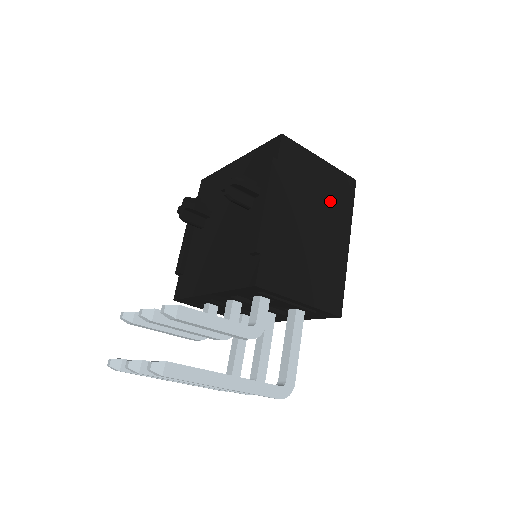
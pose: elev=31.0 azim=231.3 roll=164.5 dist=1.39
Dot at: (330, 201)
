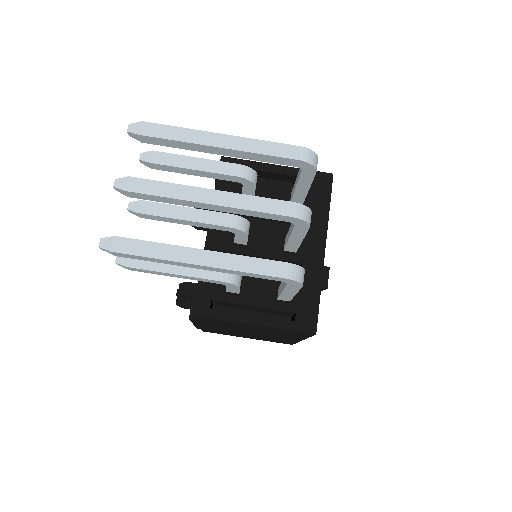
Dot at: occluded
